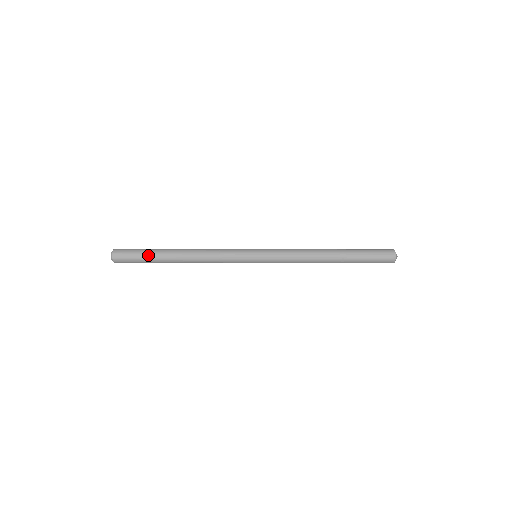
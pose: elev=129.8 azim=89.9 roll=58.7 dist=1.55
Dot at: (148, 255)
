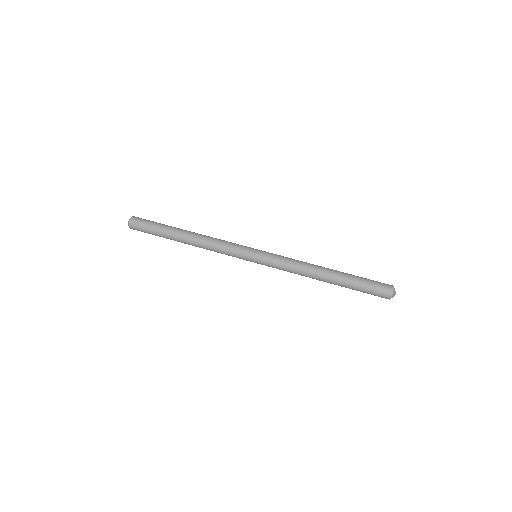
Dot at: (159, 230)
